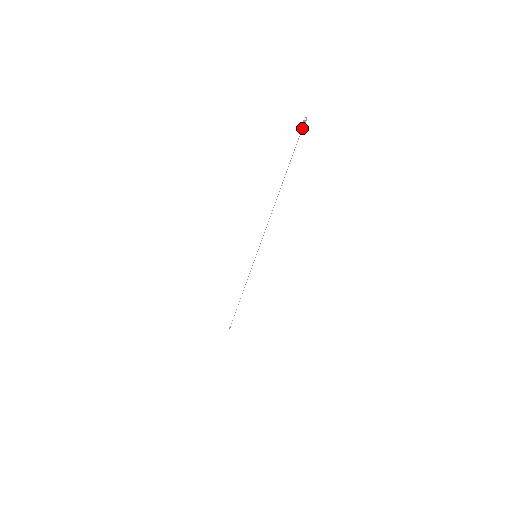
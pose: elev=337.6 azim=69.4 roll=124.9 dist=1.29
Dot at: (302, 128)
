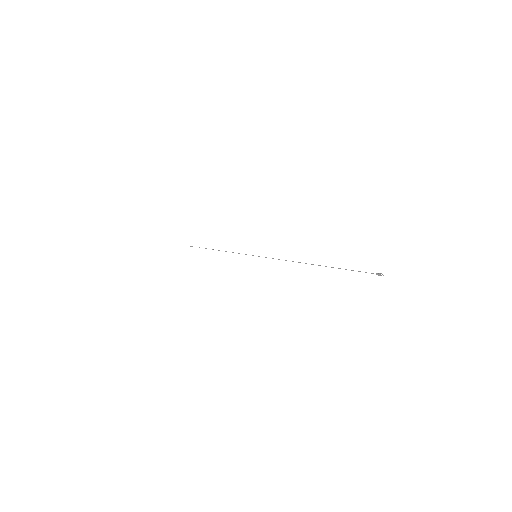
Dot at: occluded
